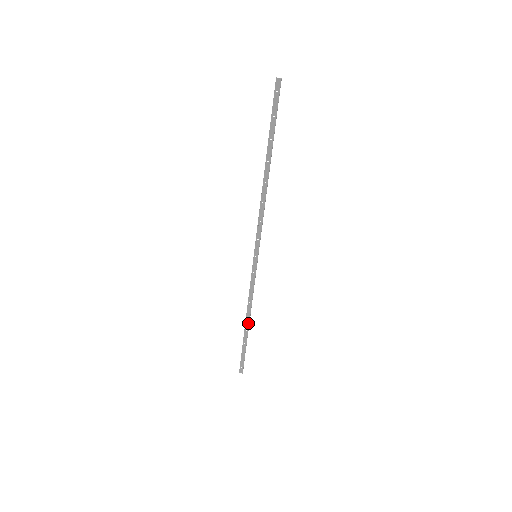
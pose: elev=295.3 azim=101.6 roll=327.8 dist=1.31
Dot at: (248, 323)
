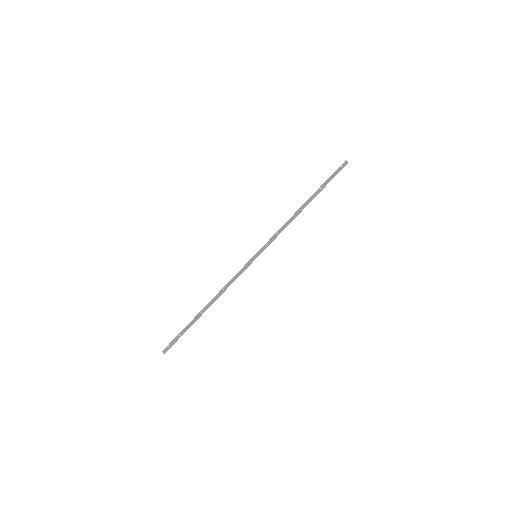
Dot at: (208, 306)
